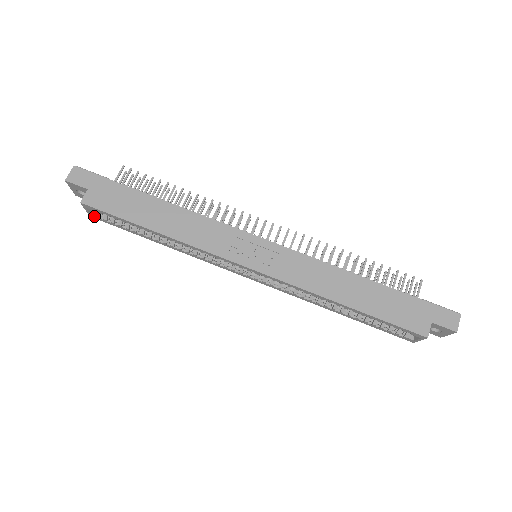
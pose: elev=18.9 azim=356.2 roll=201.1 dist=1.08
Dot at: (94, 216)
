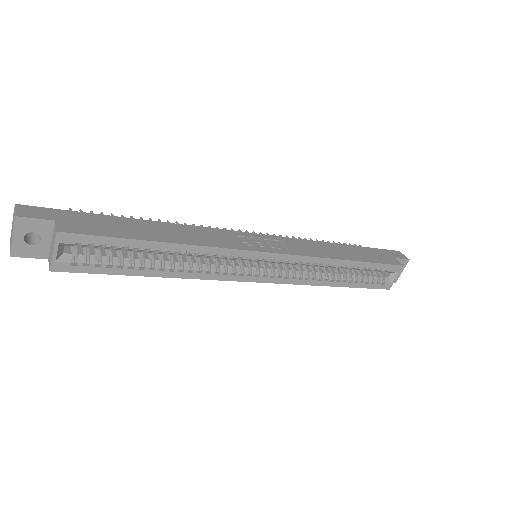
Dot at: (61, 265)
